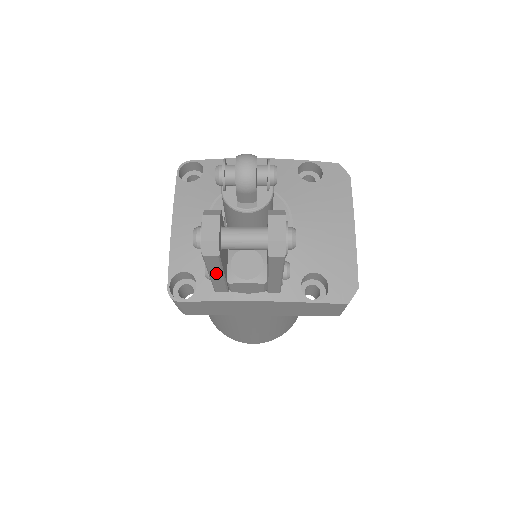
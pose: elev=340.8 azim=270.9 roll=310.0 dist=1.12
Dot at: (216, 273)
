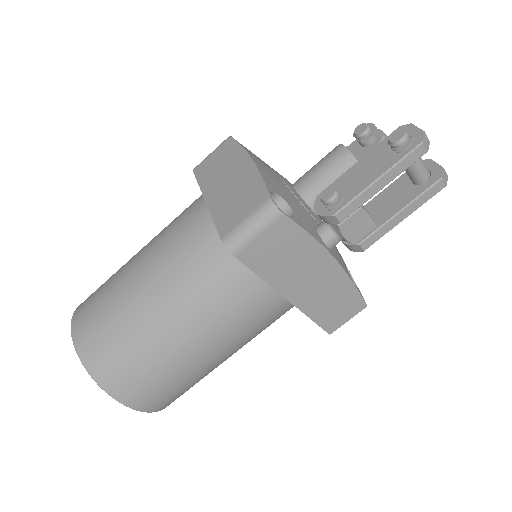
Dot at: (388, 178)
